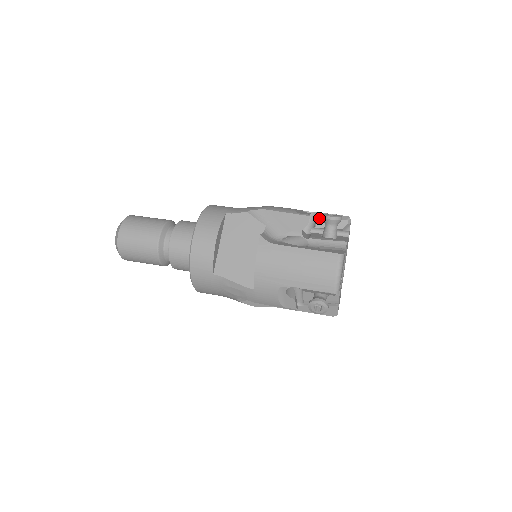
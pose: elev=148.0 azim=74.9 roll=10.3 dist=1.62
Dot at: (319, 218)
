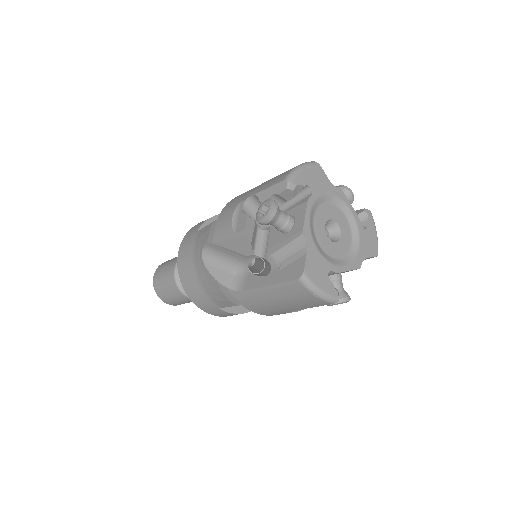
Dot at: occluded
